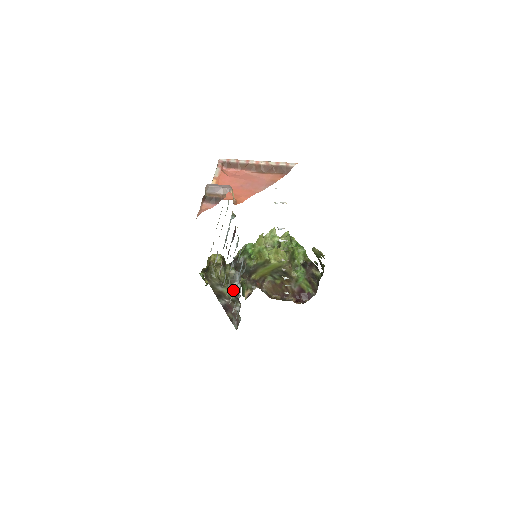
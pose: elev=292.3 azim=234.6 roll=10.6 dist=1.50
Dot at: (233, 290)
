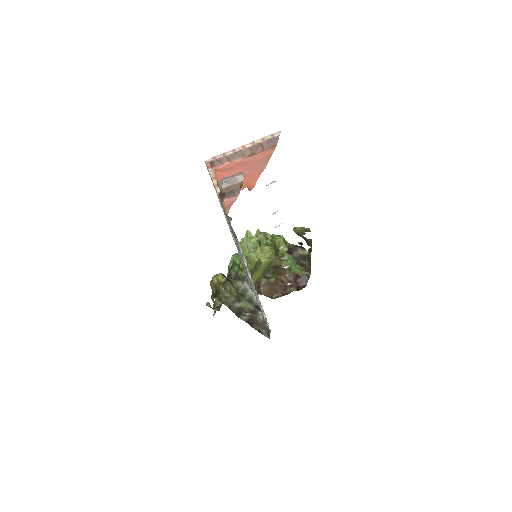
Dot at: (250, 300)
